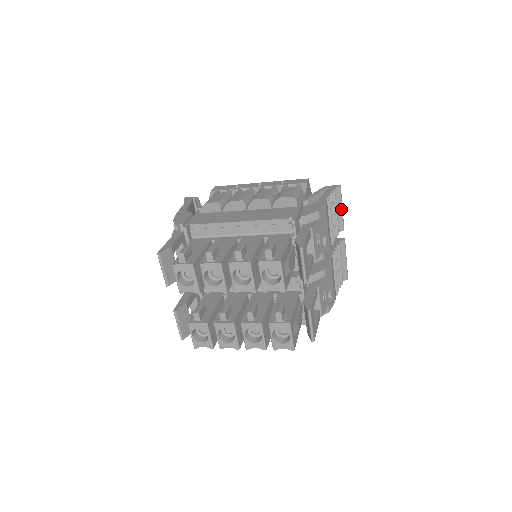
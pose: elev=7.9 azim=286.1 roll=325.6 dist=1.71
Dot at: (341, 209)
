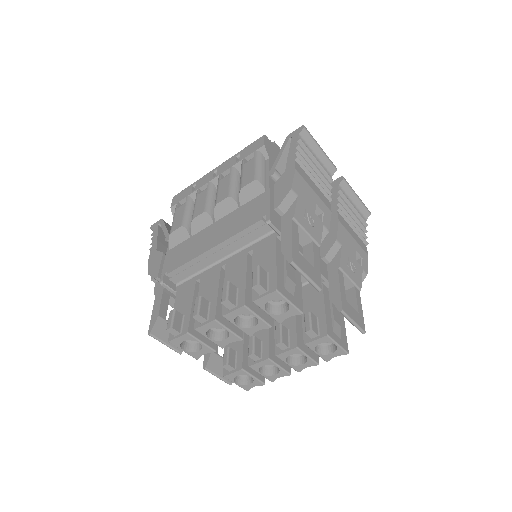
Dot at: (320, 151)
